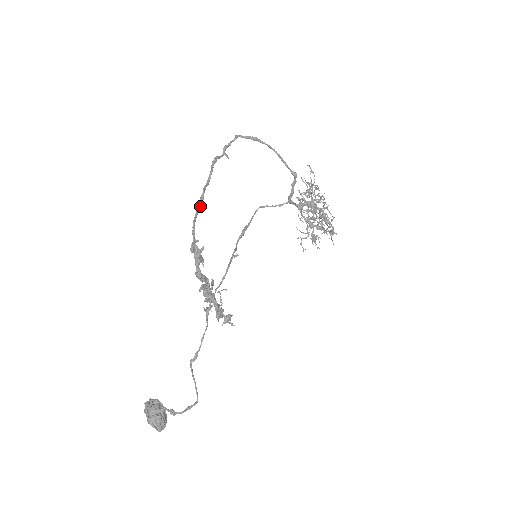
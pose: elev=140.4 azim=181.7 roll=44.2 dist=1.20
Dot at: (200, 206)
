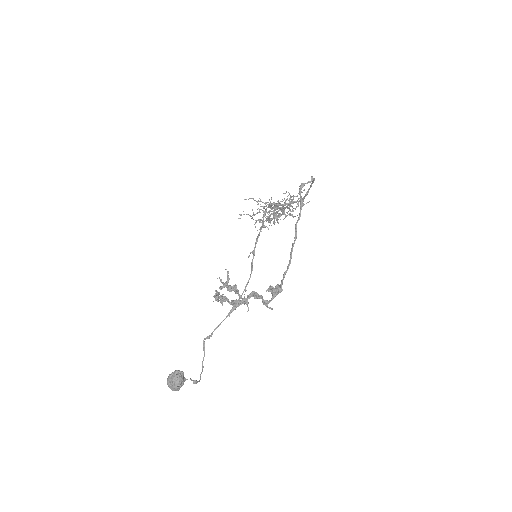
Dot at: occluded
